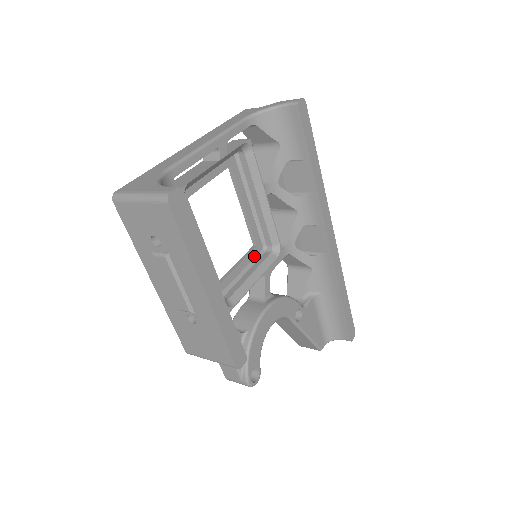
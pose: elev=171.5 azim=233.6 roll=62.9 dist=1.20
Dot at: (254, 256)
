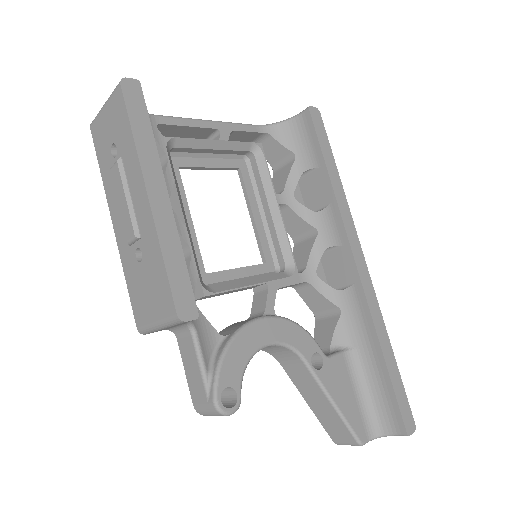
Dot at: (261, 272)
